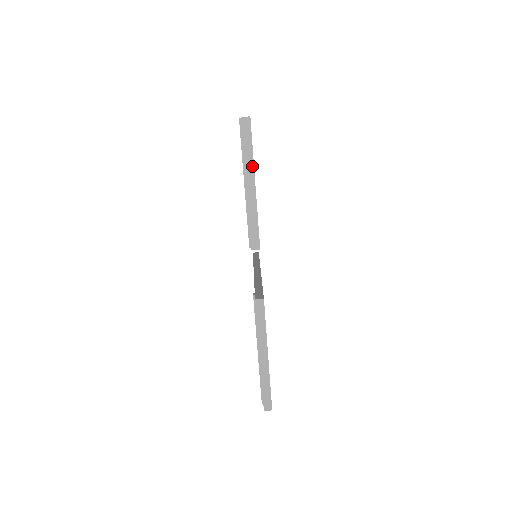
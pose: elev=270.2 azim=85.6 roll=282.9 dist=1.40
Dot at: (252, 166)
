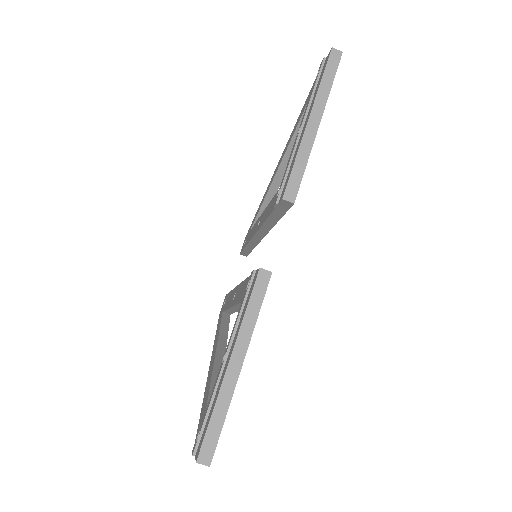
Dot at: (324, 102)
